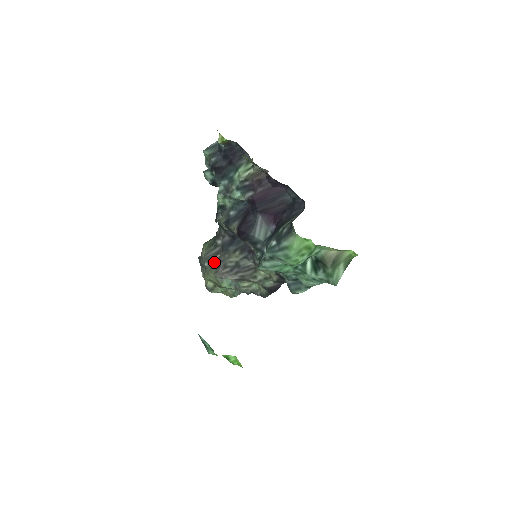
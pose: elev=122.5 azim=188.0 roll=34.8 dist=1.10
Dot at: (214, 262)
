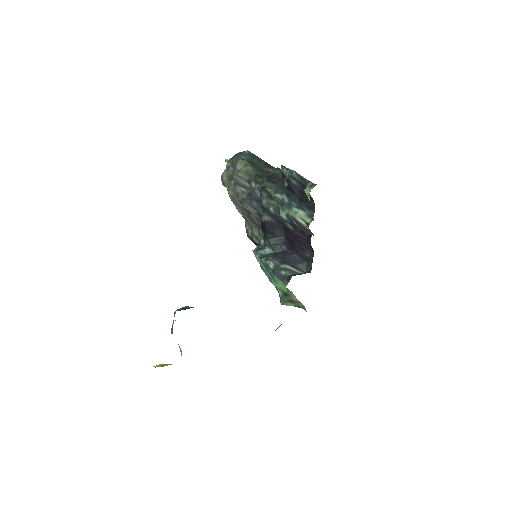
Dot at: (238, 189)
